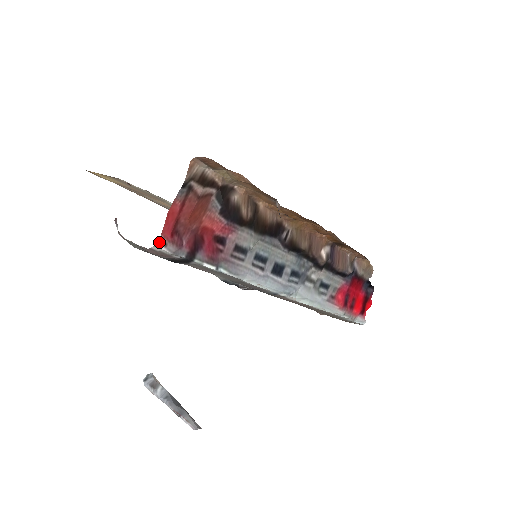
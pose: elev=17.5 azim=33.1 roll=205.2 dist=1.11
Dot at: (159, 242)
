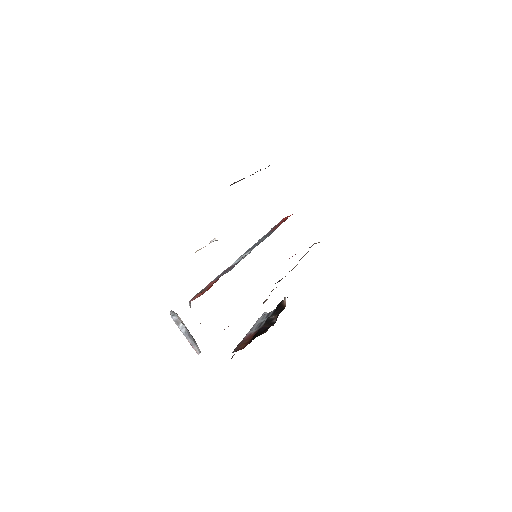
Dot at: occluded
